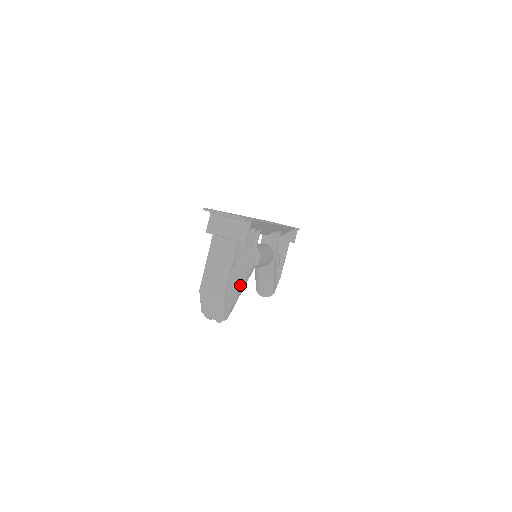
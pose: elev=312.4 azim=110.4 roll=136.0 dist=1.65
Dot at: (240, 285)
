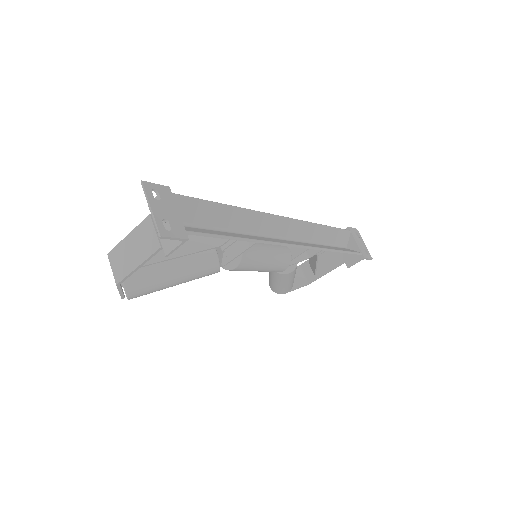
Dot at: (172, 280)
